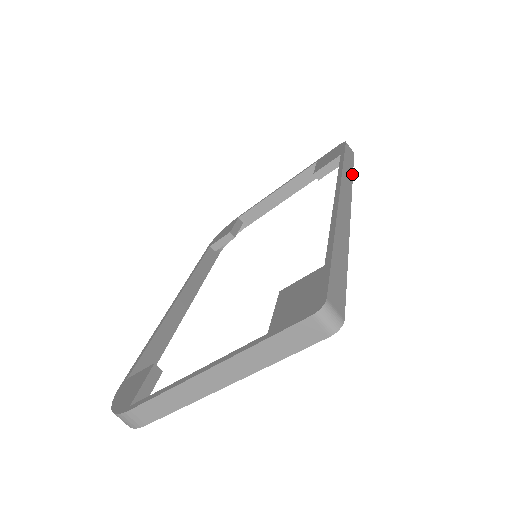
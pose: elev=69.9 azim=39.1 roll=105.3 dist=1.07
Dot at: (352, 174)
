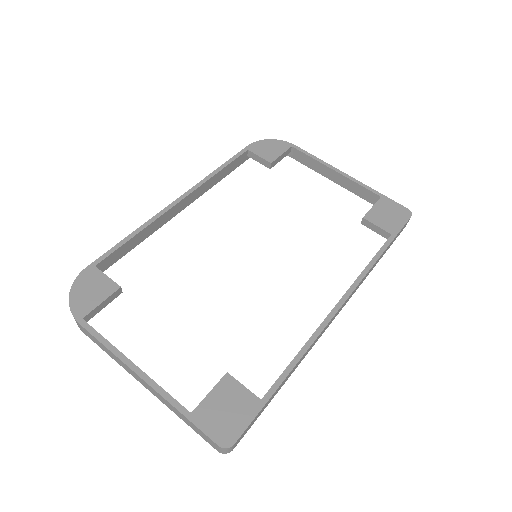
Dot at: occluded
